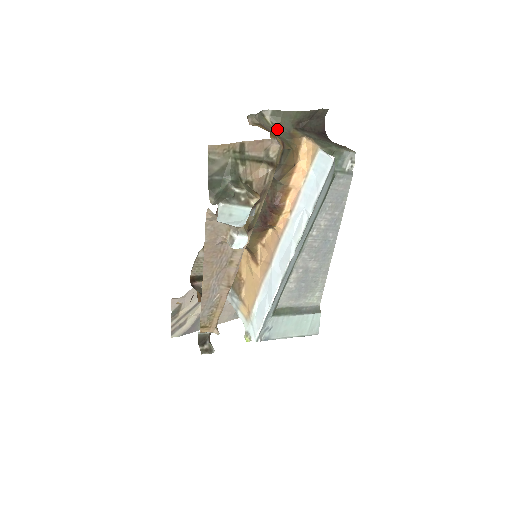
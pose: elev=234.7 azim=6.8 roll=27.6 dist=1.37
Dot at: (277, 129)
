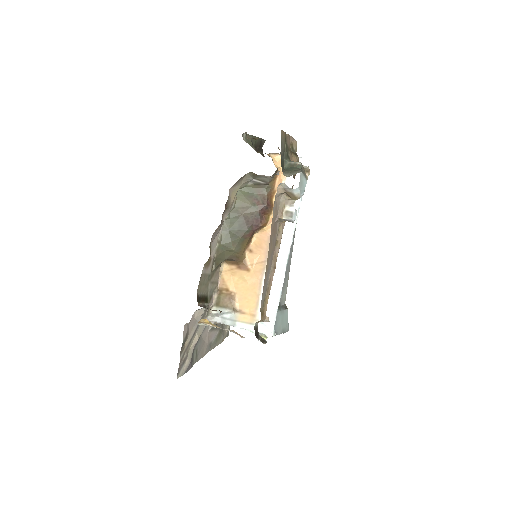
Dot at: (253, 148)
